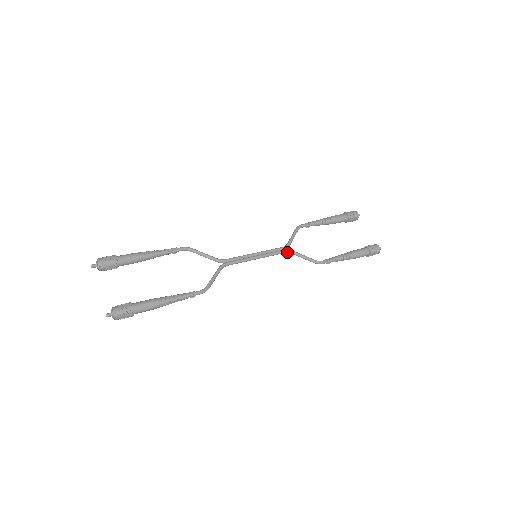
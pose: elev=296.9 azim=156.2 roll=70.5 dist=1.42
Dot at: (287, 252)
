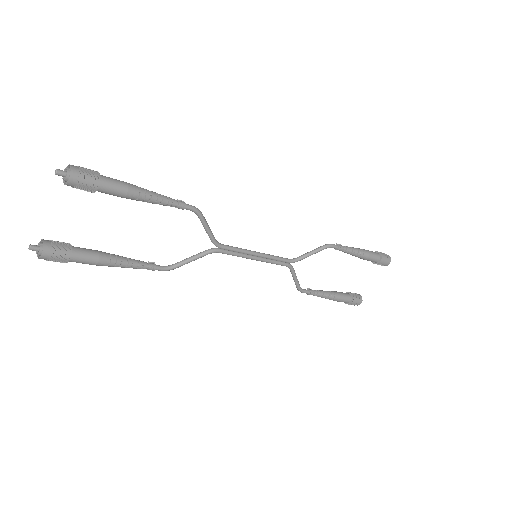
Dot at: occluded
